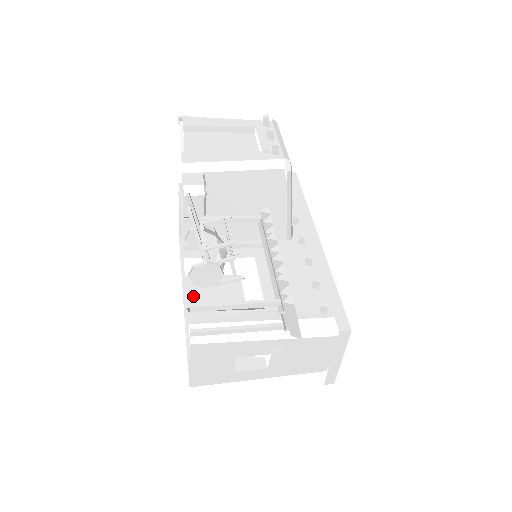
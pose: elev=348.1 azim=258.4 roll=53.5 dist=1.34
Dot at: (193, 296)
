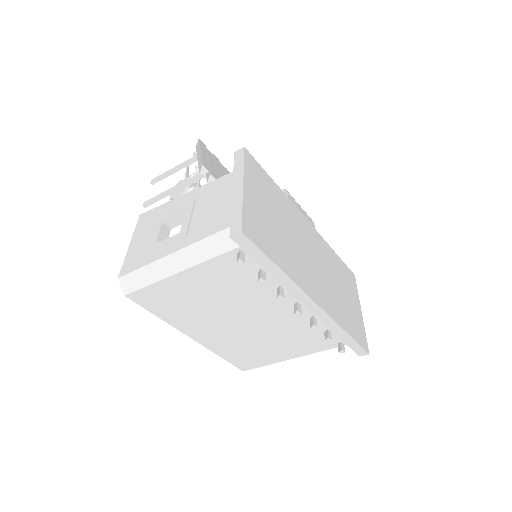
Dot at: occluded
